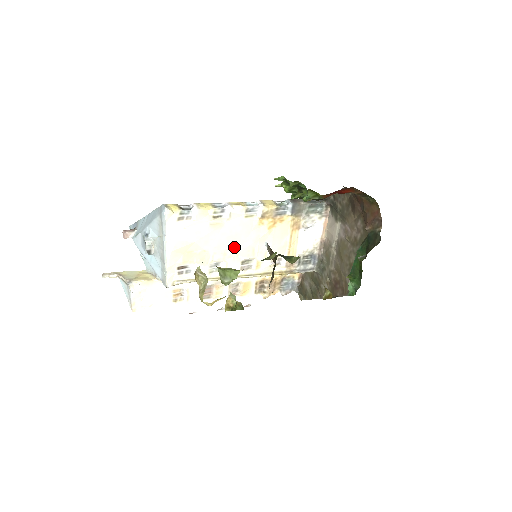
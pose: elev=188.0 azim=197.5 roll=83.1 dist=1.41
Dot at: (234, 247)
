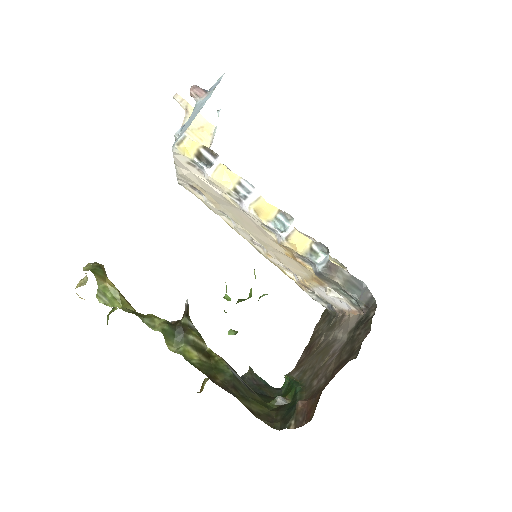
Dot at: (246, 226)
